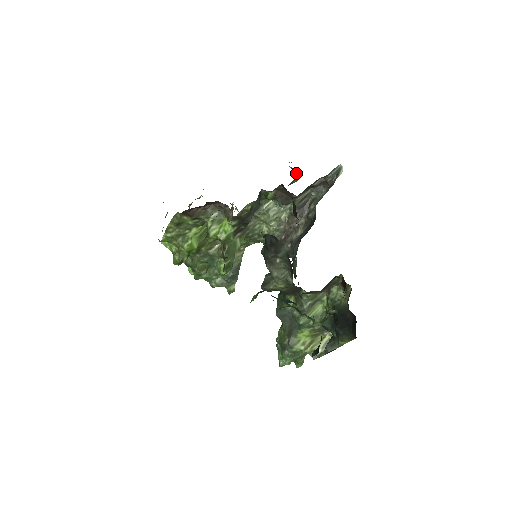
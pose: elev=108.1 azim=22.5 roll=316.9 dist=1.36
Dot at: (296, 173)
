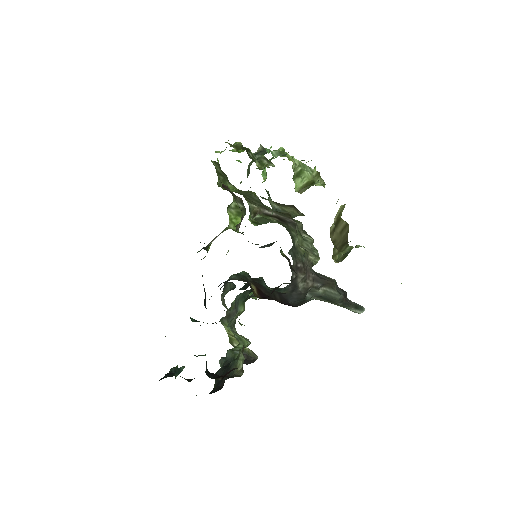
Dot at: occluded
